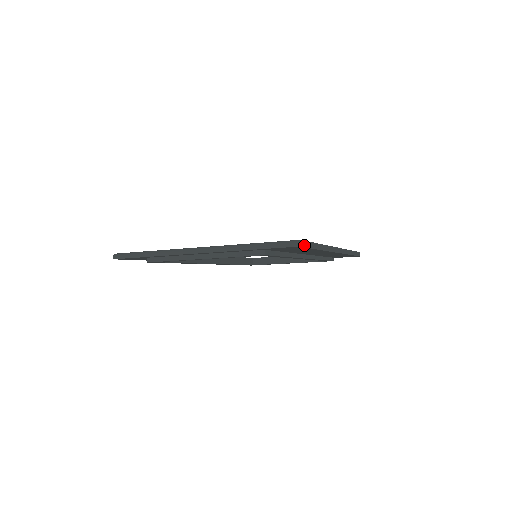
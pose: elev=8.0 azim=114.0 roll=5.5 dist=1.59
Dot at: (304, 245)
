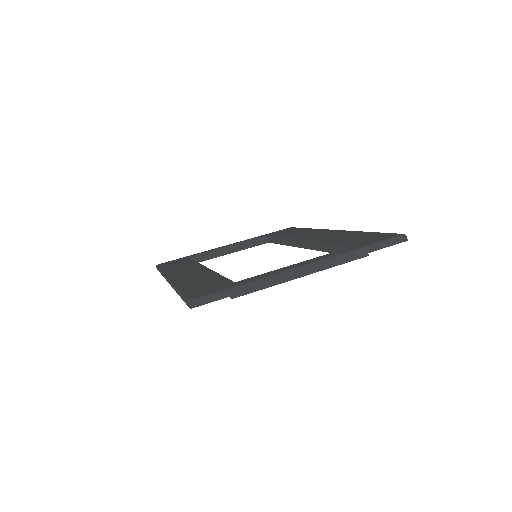
Dot at: occluded
